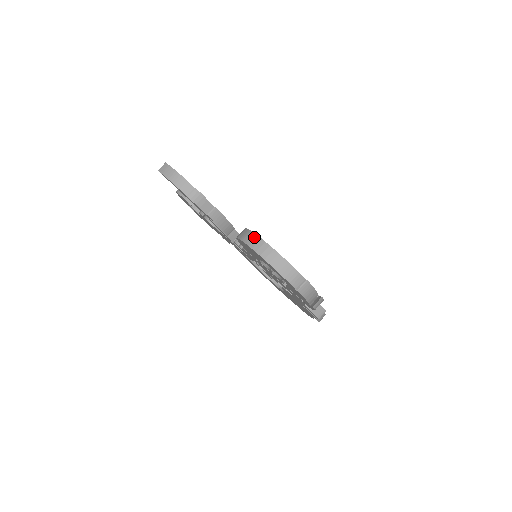
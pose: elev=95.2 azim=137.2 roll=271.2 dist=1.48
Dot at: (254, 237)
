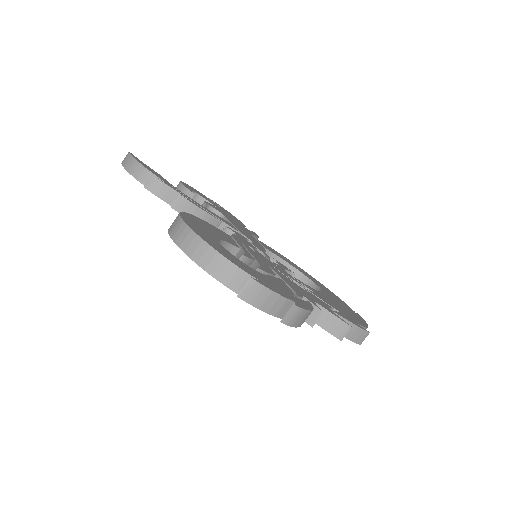
Dot at: (177, 221)
